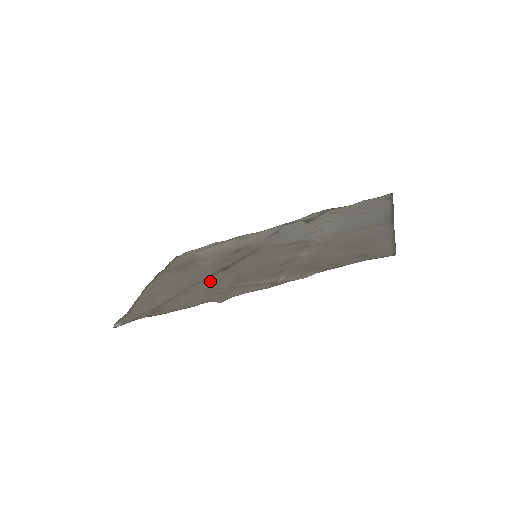
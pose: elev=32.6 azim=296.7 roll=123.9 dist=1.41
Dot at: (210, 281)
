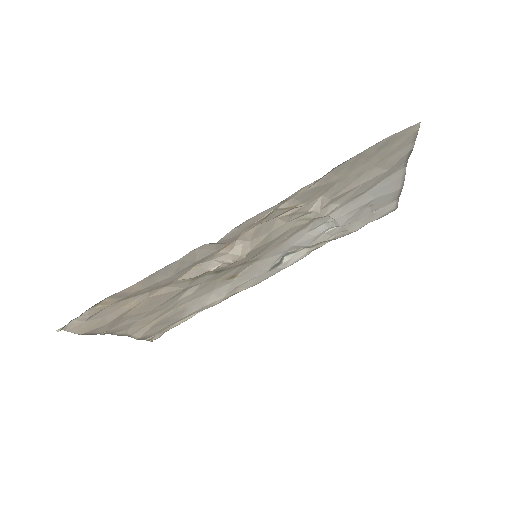
Dot at: (200, 275)
